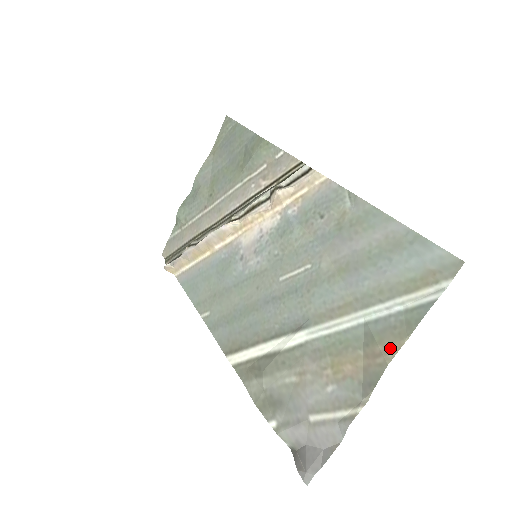
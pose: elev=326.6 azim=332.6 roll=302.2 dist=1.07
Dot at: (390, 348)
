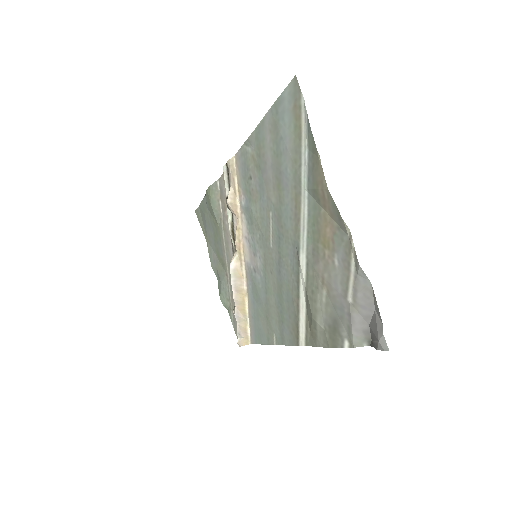
Dot at: (321, 179)
